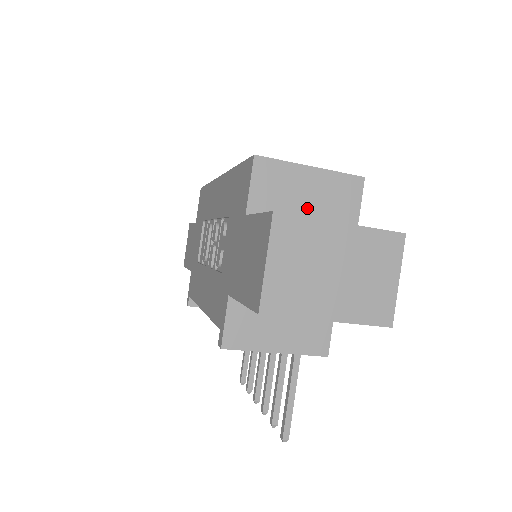
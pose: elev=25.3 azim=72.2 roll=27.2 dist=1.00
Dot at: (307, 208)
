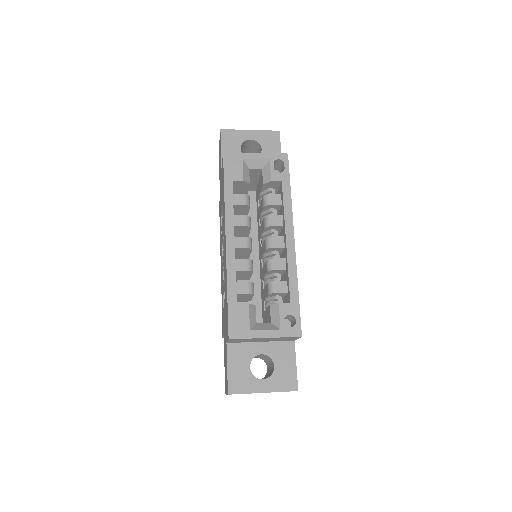
Dot at: occluded
